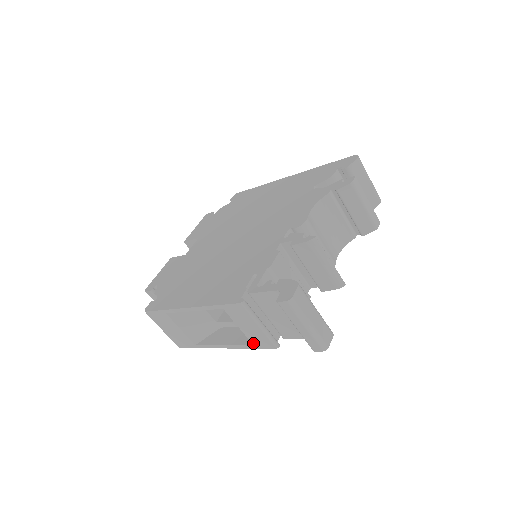
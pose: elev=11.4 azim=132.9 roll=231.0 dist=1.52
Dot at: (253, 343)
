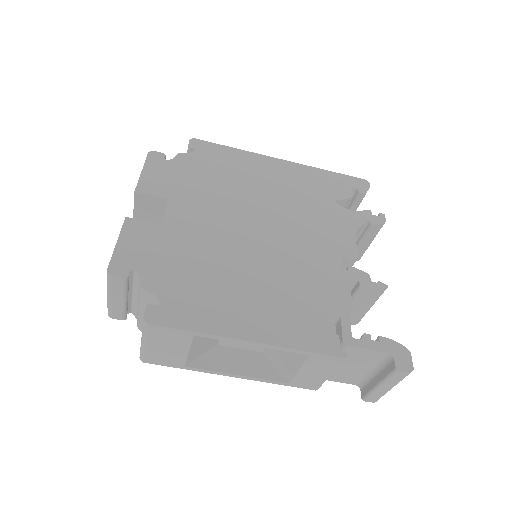
Dot at: (292, 382)
